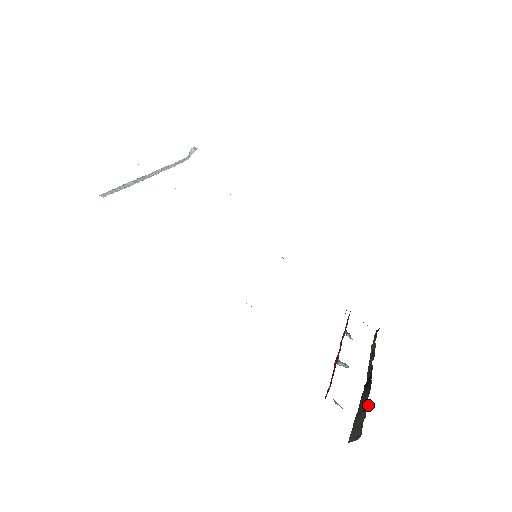
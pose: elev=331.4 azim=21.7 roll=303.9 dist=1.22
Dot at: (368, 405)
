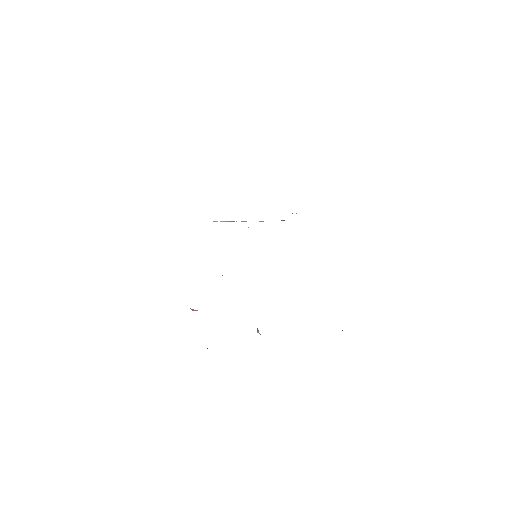
Dot at: occluded
